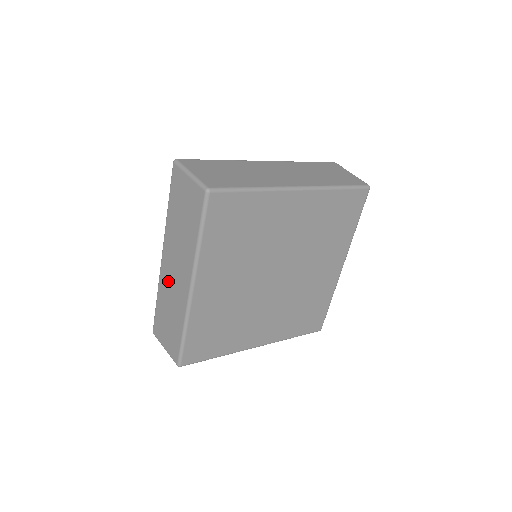
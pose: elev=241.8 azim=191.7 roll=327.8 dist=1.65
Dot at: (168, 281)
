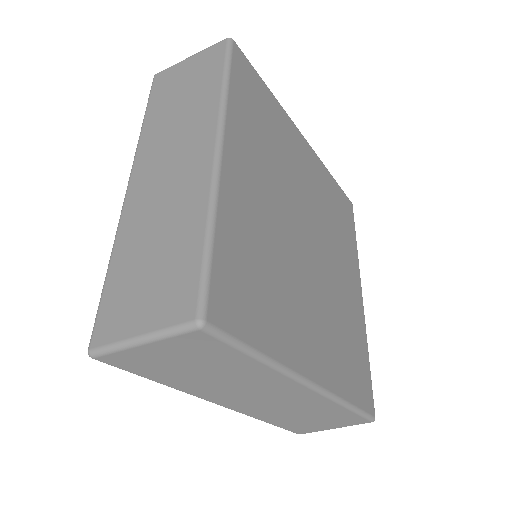
Dot at: (265, 408)
